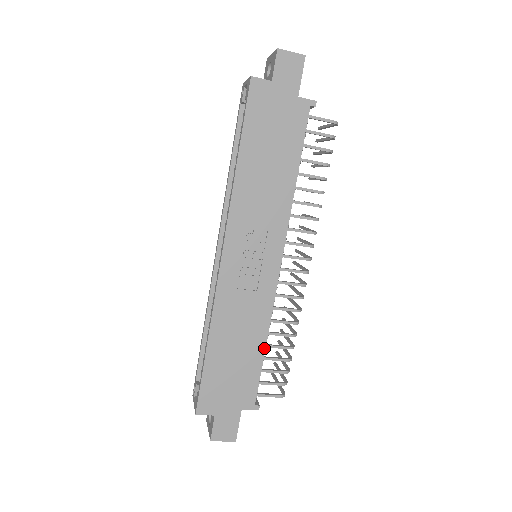
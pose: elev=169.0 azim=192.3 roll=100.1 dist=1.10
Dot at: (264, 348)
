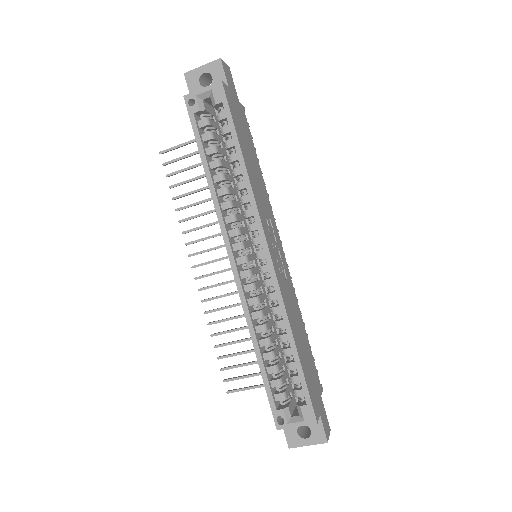
Dot at: occluded
